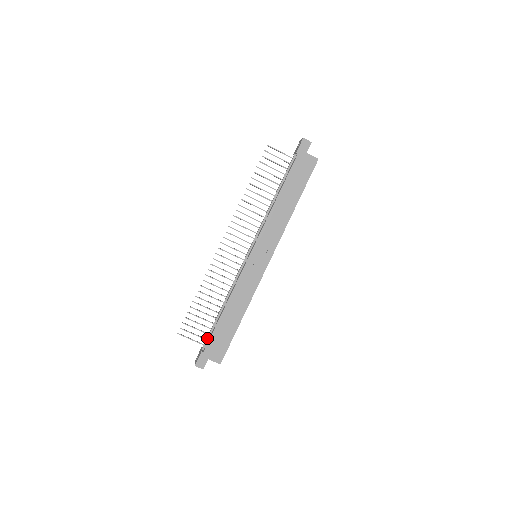
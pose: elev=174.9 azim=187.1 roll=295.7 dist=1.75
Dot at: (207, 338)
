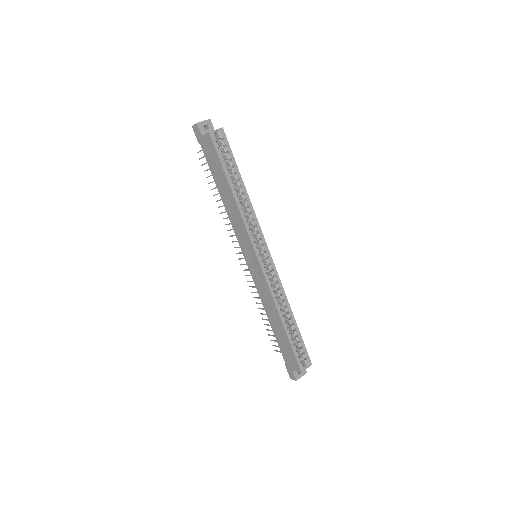
Dot at: occluded
